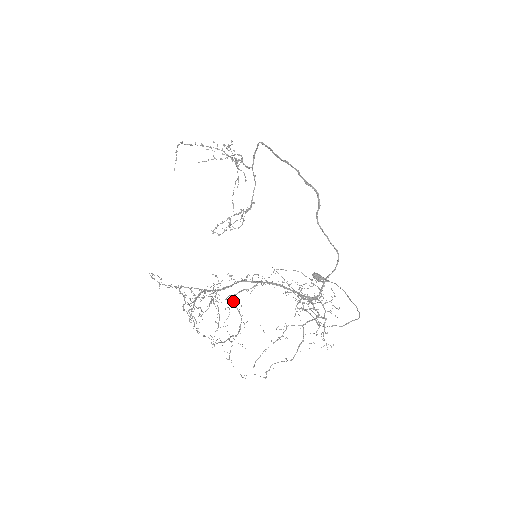
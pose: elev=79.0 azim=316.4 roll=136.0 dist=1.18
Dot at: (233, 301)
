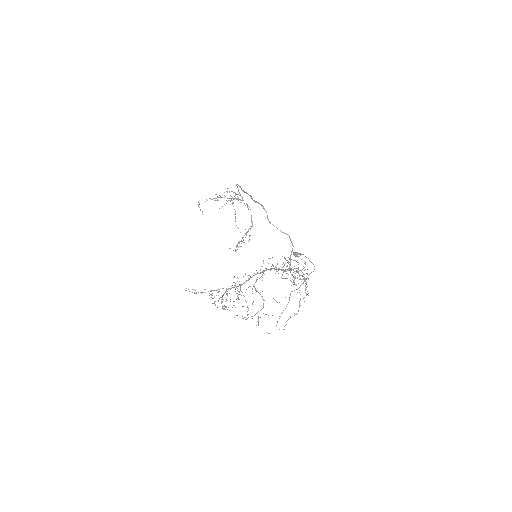
Dot at: (255, 289)
